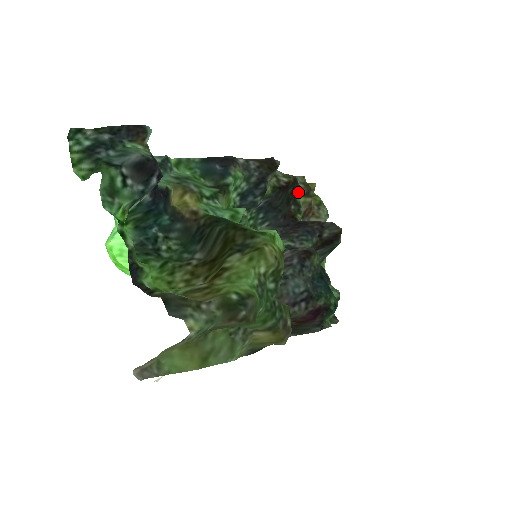
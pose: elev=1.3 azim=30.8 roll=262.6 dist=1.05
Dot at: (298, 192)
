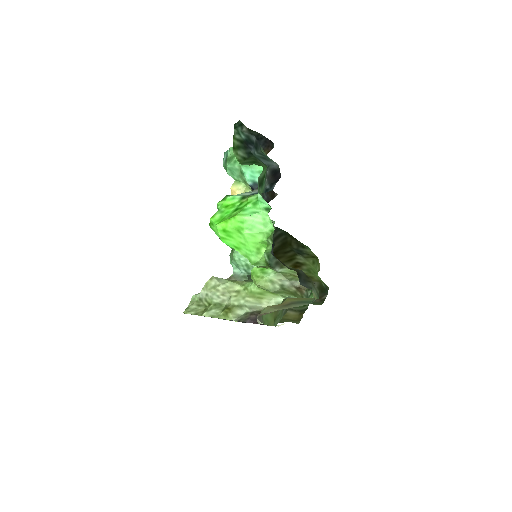
Dot at: occluded
